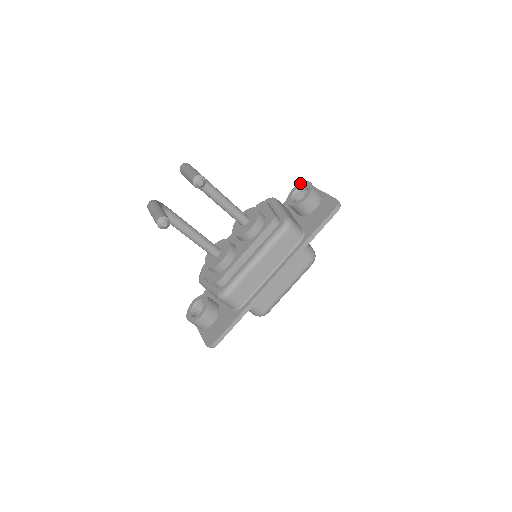
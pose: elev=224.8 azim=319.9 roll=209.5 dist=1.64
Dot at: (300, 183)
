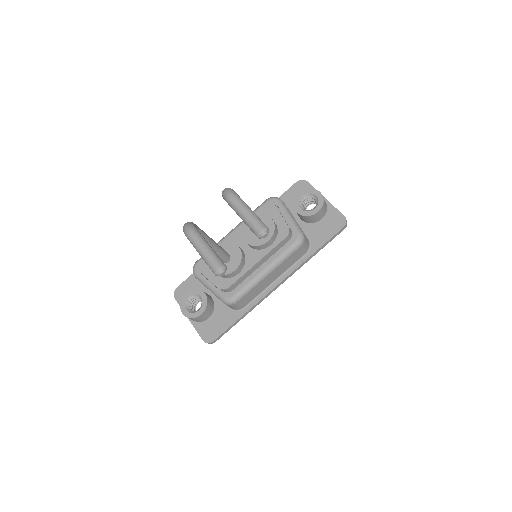
Dot at: (308, 189)
